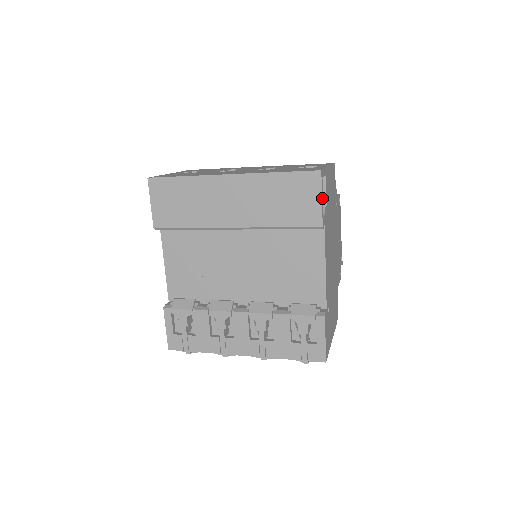
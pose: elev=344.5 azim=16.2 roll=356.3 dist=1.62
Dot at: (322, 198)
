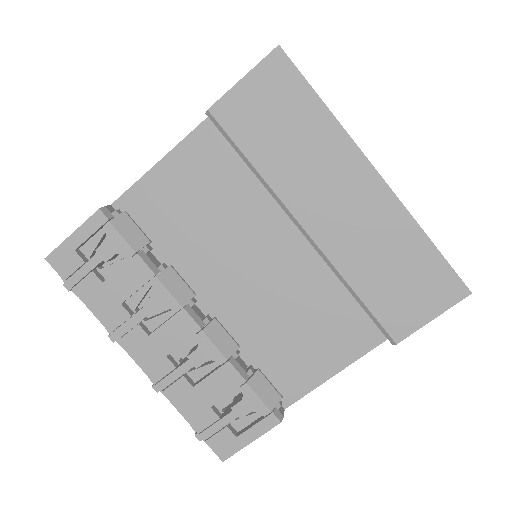
Dot at: (433, 317)
